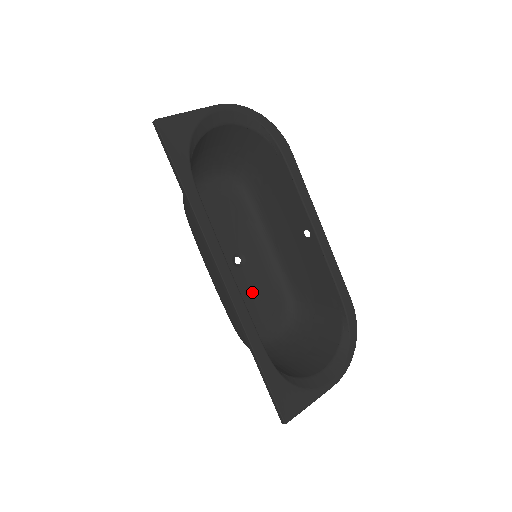
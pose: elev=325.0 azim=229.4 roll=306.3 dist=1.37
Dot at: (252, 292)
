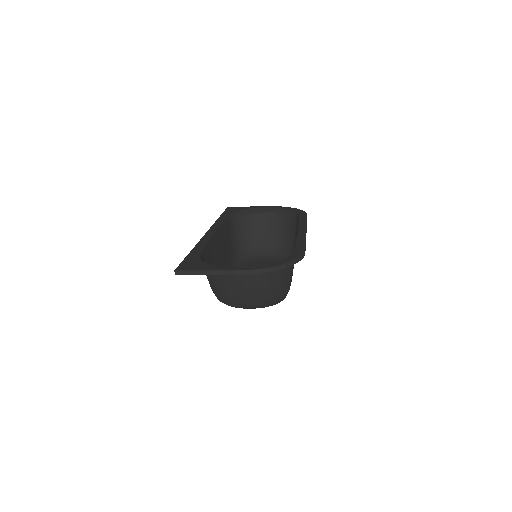
Dot at: occluded
